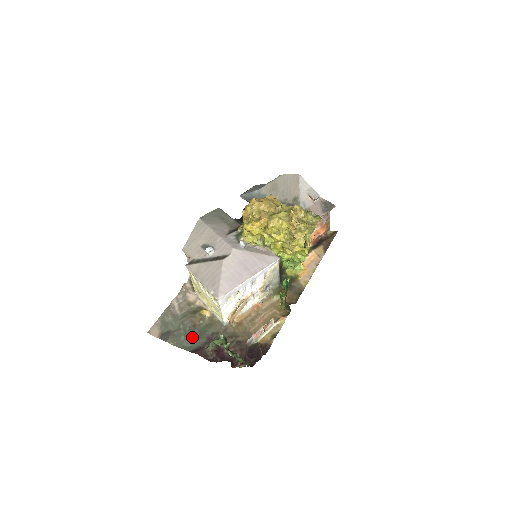
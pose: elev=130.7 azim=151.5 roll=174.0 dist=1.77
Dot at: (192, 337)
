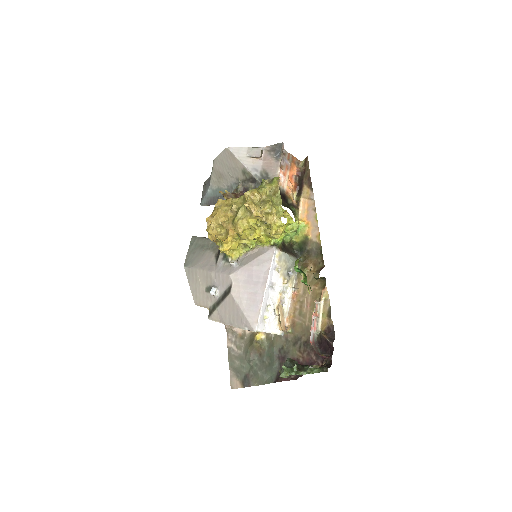
Dot at: (266, 367)
